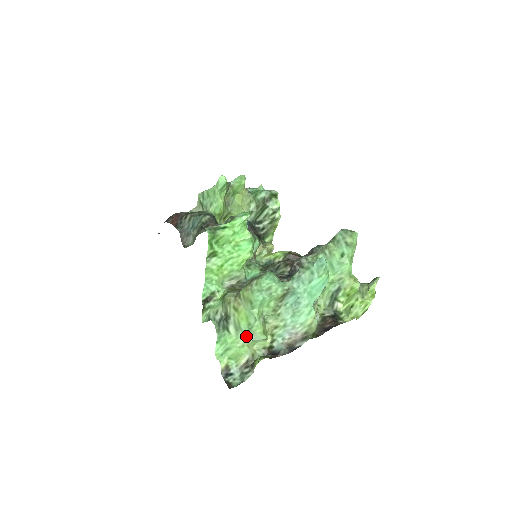
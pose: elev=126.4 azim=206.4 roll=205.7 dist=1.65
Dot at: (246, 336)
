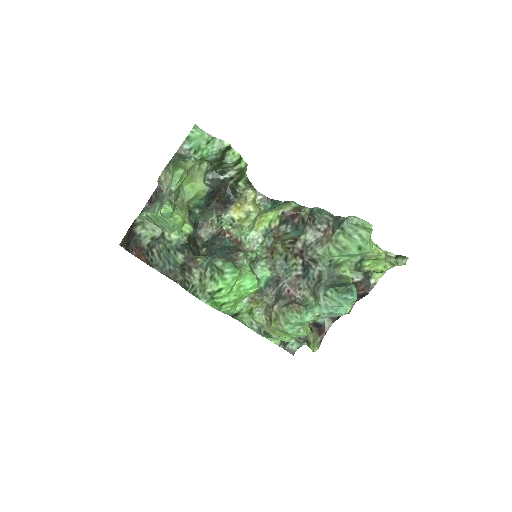
Dot at: occluded
